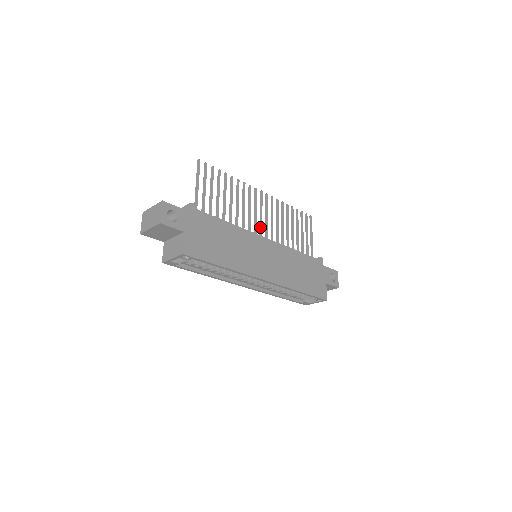
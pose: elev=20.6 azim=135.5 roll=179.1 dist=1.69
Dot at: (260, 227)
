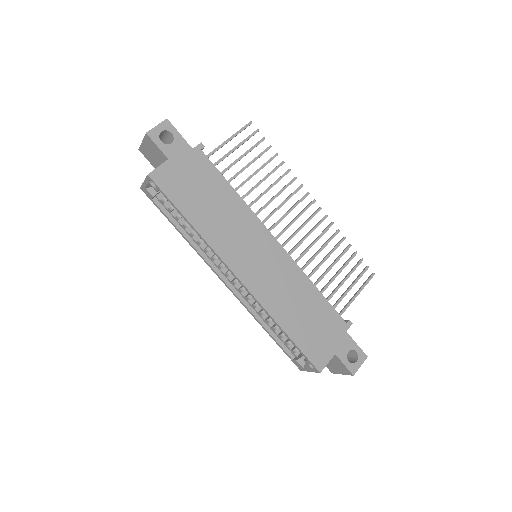
Dot at: (282, 230)
